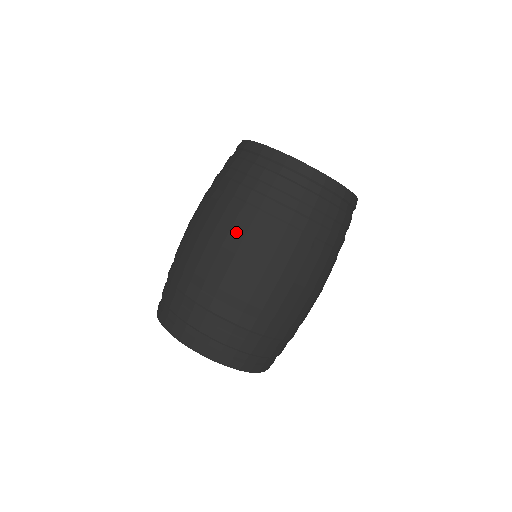
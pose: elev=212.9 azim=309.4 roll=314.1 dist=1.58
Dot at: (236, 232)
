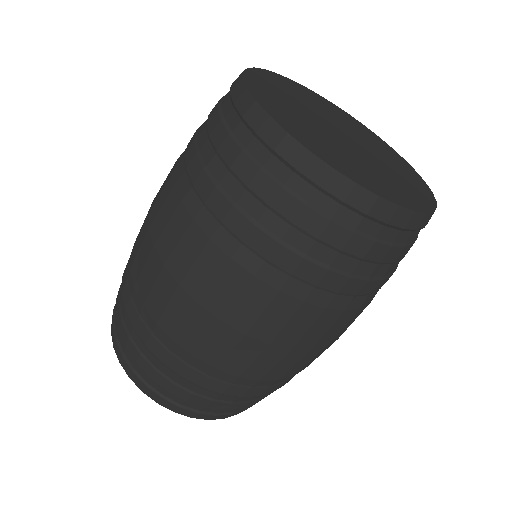
Dot at: (171, 231)
